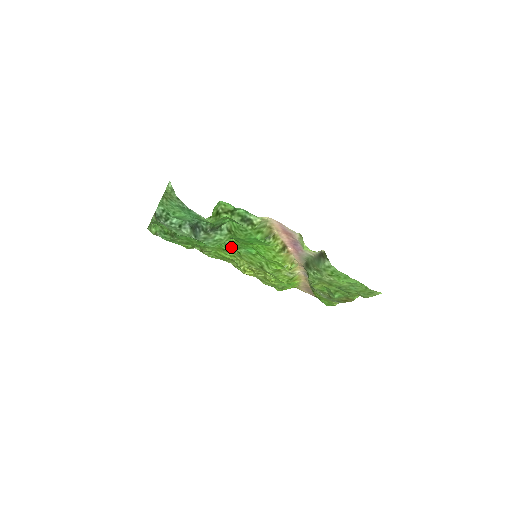
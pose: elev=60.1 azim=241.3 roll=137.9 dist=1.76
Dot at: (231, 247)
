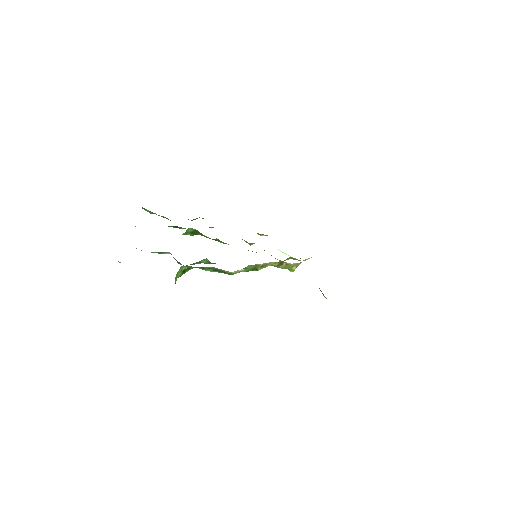
Dot at: occluded
